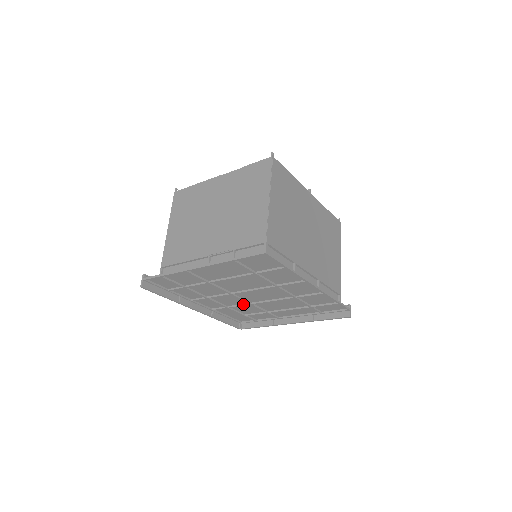
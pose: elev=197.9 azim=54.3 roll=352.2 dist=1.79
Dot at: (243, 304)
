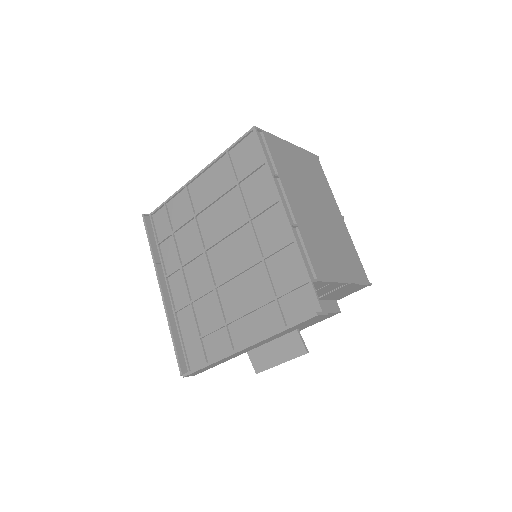
Dot at: (208, 291)
